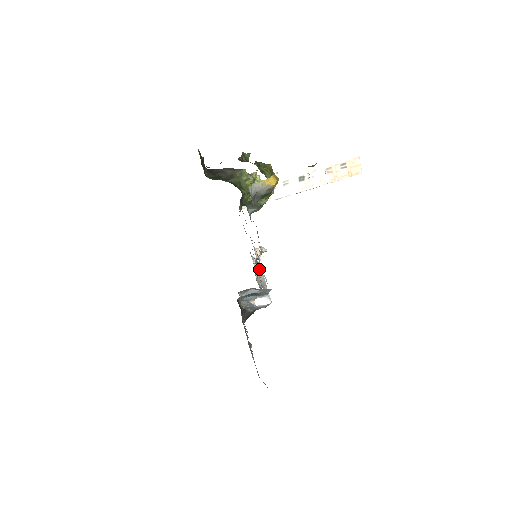
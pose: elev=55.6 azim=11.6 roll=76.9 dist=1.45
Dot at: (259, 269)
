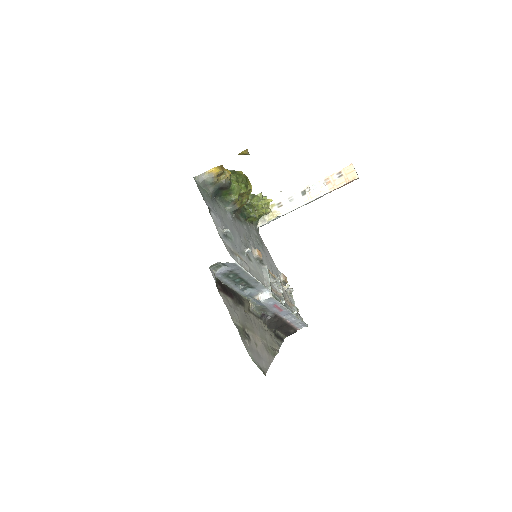
Dot at: (264, 270)
